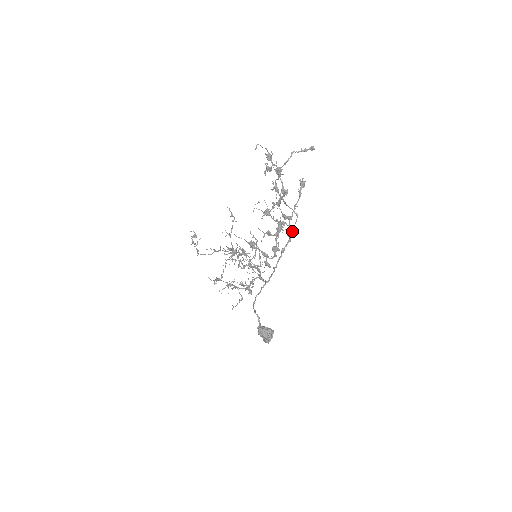
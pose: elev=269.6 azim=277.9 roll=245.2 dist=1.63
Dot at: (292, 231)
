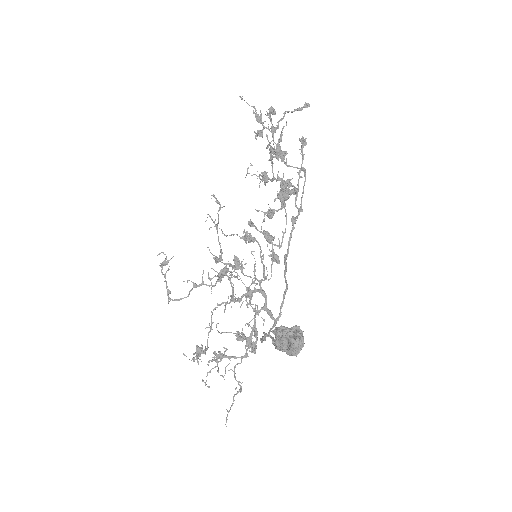
Dot at: (302, 197)
